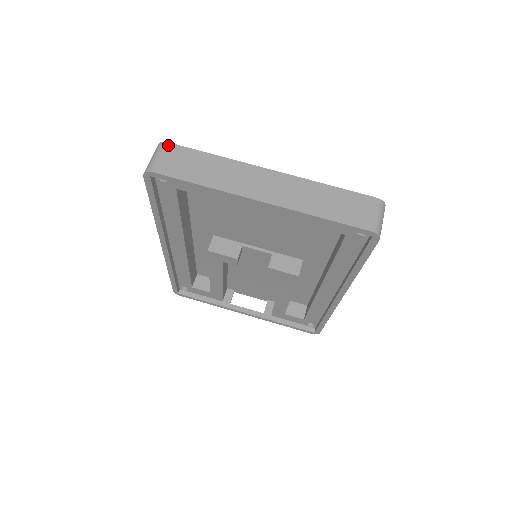
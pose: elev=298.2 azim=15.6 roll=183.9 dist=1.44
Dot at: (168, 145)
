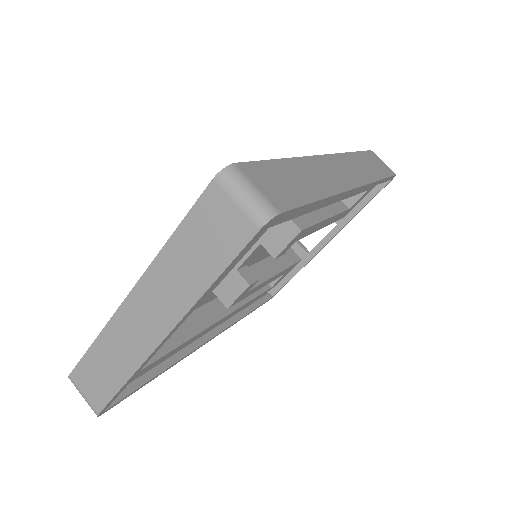
Dot at: (73, 377)
